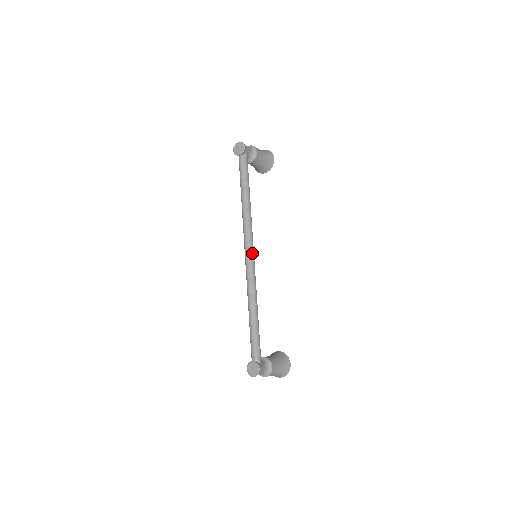
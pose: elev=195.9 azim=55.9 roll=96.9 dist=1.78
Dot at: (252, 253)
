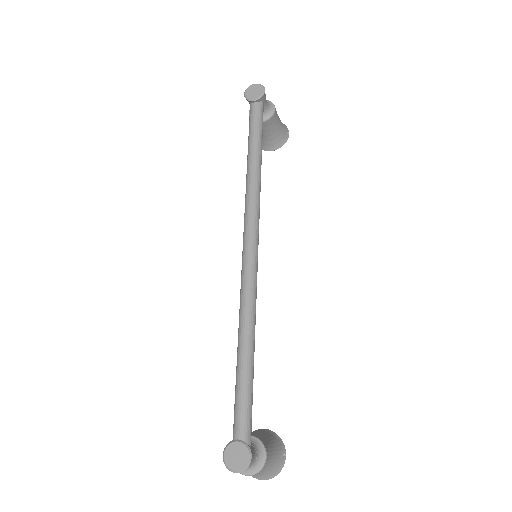
Dot at: (257, 246)
